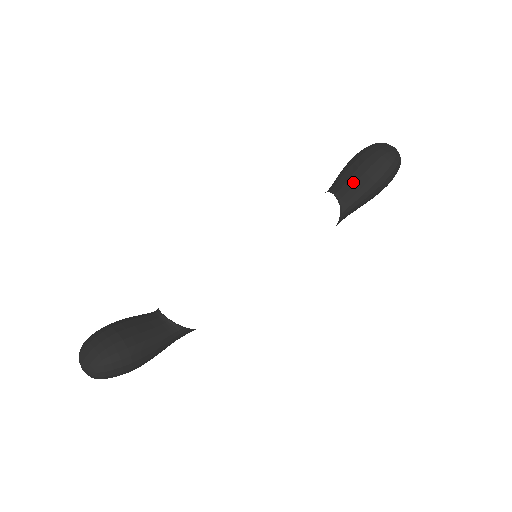
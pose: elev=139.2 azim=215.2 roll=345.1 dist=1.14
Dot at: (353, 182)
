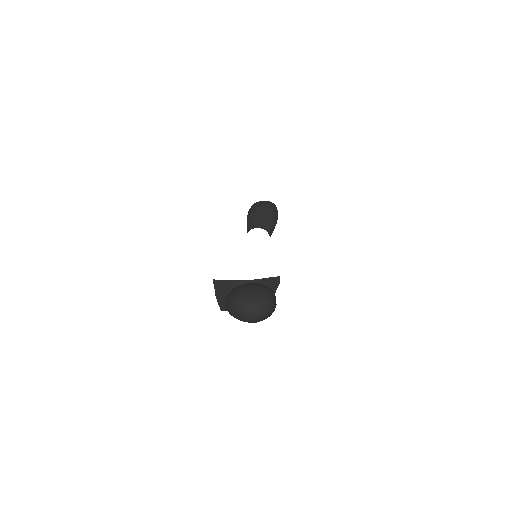
Dot at: (264, 218)
